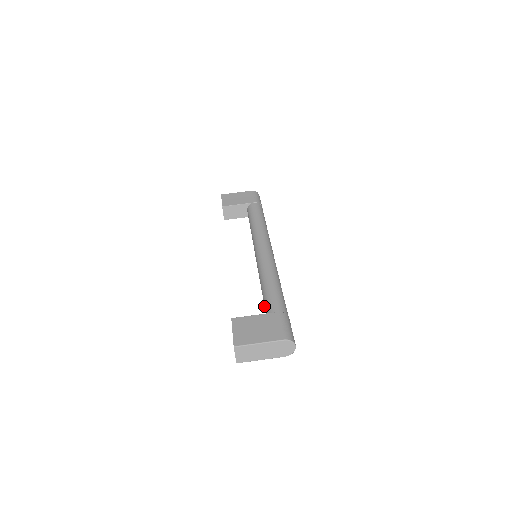
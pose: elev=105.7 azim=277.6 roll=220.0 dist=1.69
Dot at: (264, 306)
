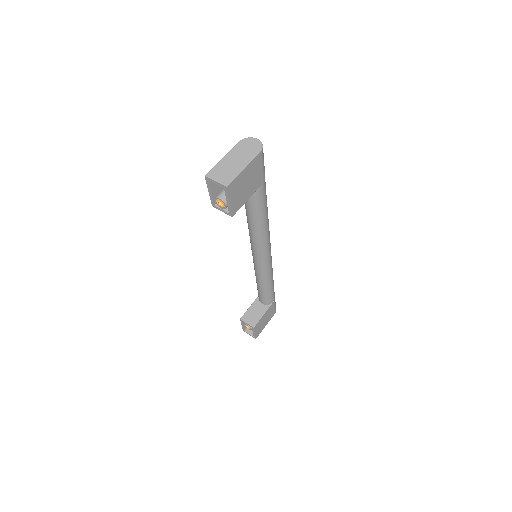
Dot at: (248, 203)
